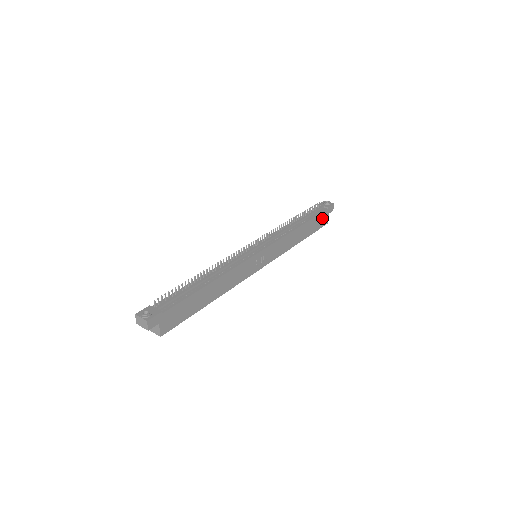
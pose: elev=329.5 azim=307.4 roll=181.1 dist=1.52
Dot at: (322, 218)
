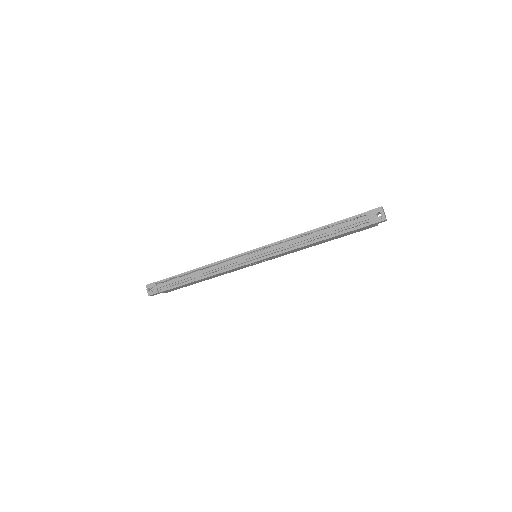
Dot at: (361, 228)
